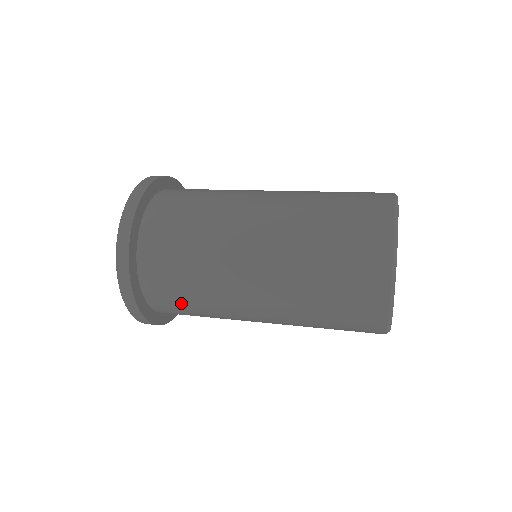
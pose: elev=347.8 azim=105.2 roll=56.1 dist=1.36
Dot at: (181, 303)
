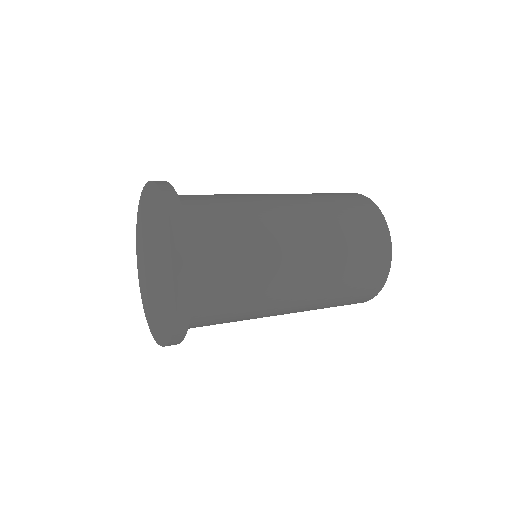
Dot at: (229, 260)
